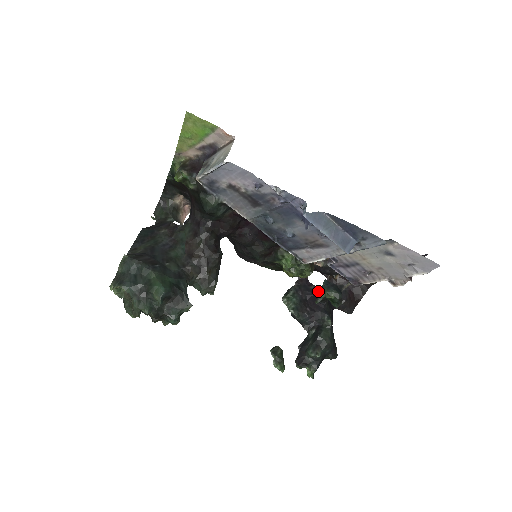
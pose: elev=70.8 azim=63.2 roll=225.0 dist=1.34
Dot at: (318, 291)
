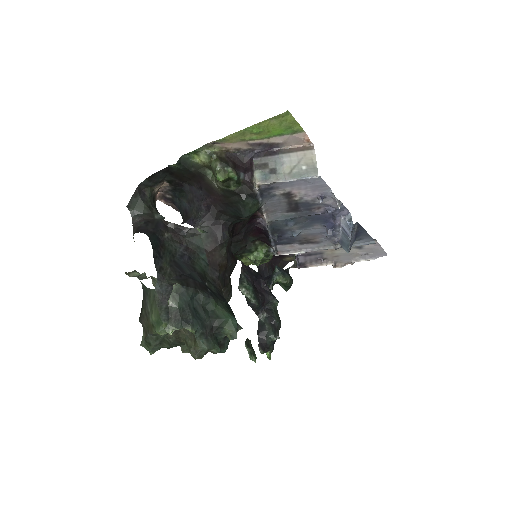
Dot at: (257, 274)
